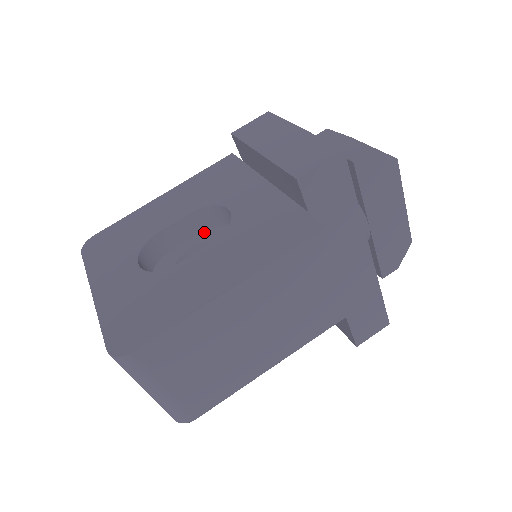
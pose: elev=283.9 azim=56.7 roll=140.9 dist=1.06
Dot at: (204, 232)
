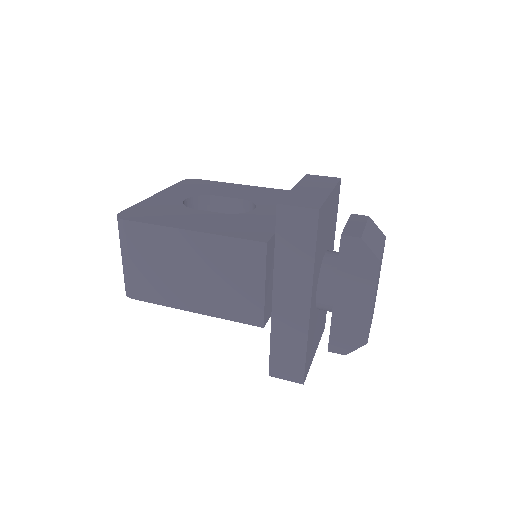
Dot at: occluded
